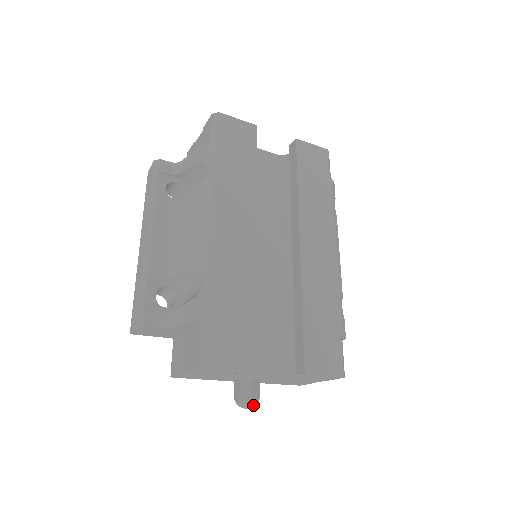
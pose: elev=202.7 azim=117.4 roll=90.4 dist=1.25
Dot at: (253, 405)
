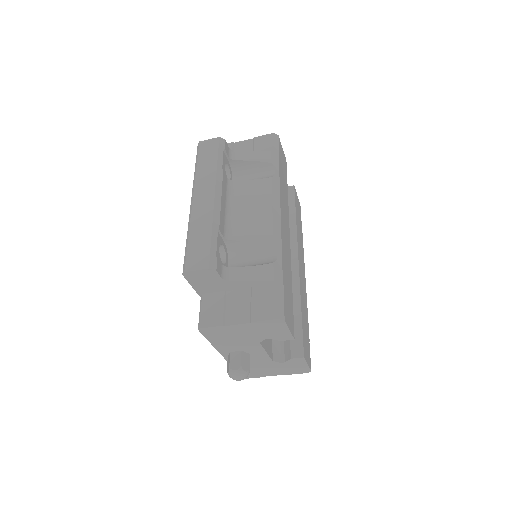
Dot at: (246, 377)
